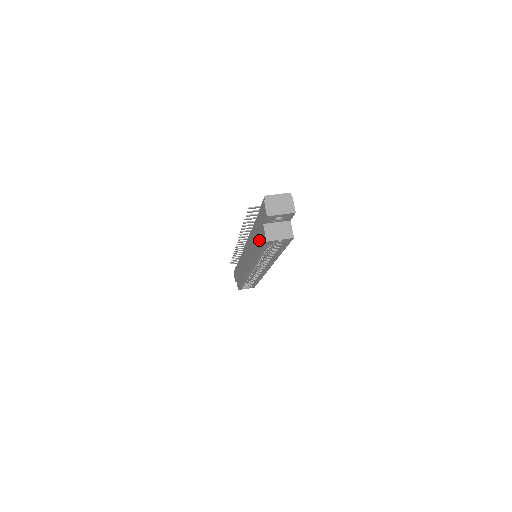
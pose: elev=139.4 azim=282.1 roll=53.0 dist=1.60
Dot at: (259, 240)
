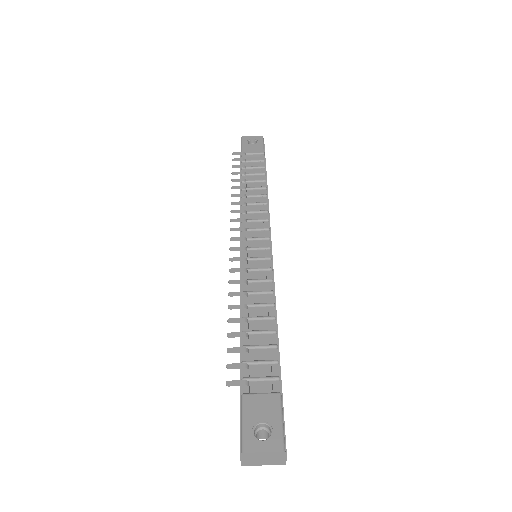
Dot at: occluded
